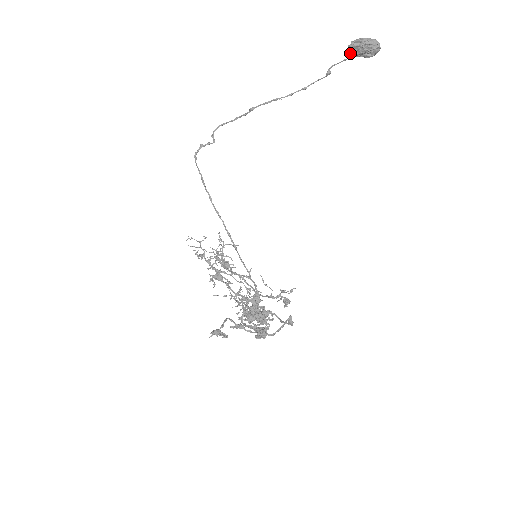
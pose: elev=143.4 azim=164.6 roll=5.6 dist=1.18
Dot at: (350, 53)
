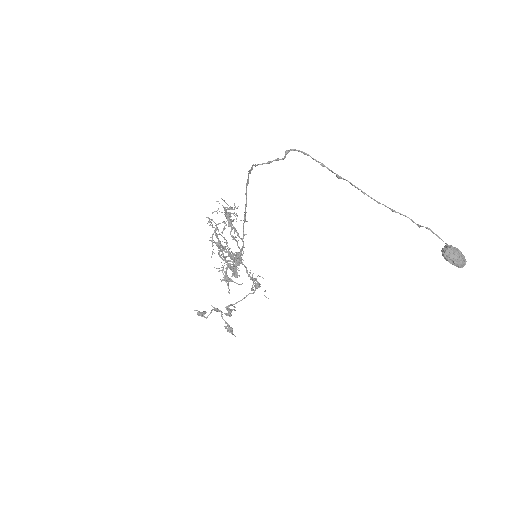
Dot at: (442, 250)
